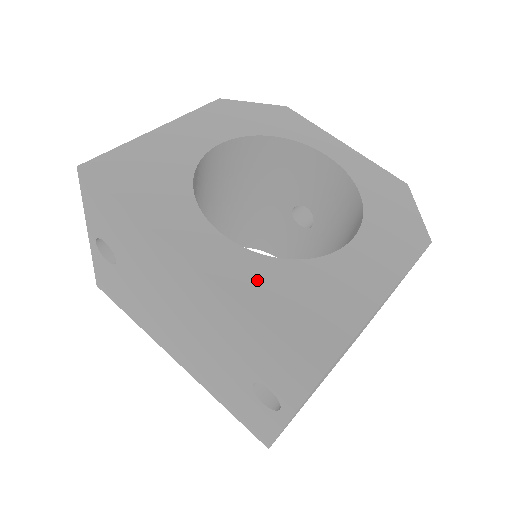
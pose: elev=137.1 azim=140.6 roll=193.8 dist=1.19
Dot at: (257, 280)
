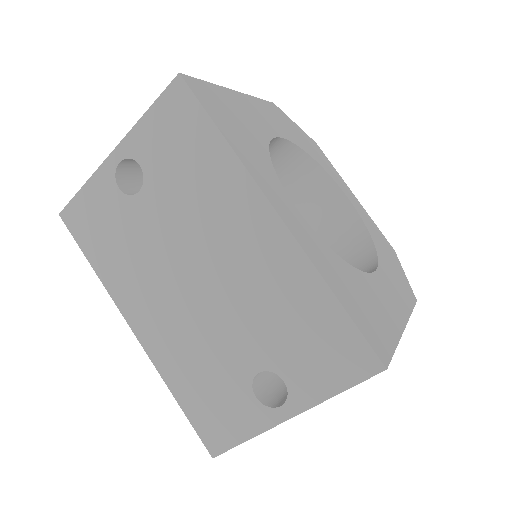
Dot at: (329, 264)
